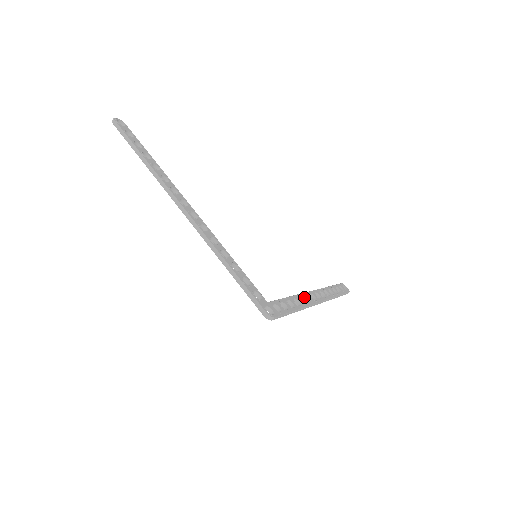
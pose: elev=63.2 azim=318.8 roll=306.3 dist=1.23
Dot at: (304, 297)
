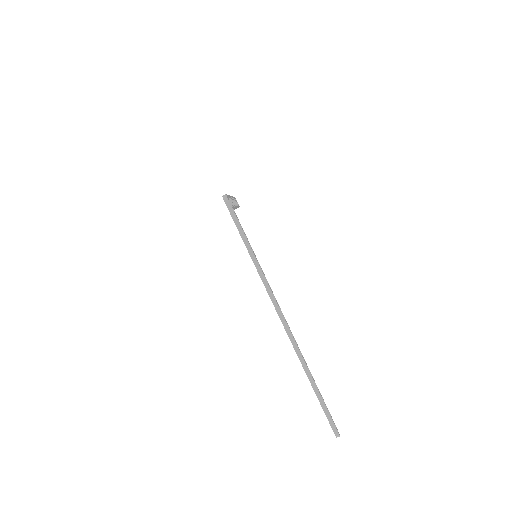
Dot at: (271, 289)
